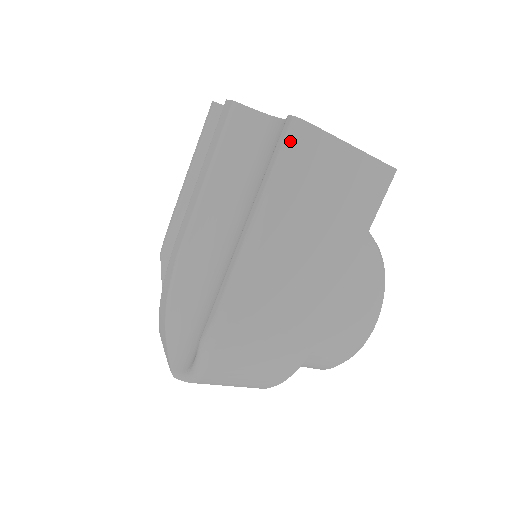
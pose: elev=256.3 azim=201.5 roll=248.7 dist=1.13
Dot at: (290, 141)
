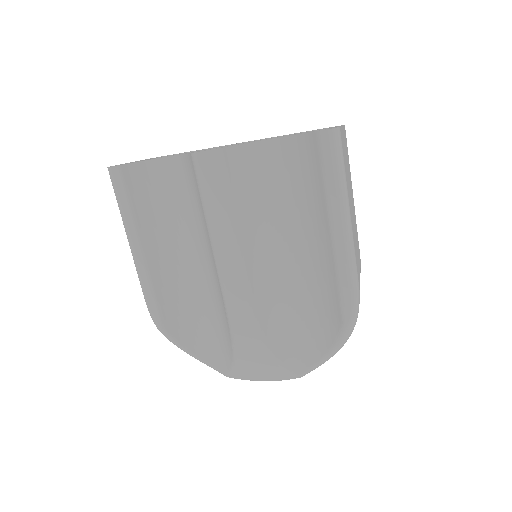
Dot at: (338, 147)
